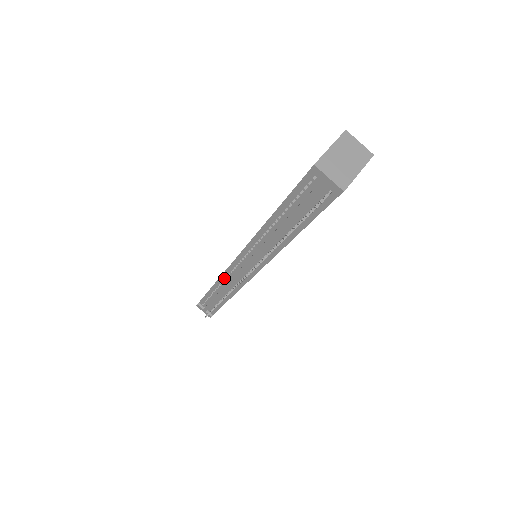
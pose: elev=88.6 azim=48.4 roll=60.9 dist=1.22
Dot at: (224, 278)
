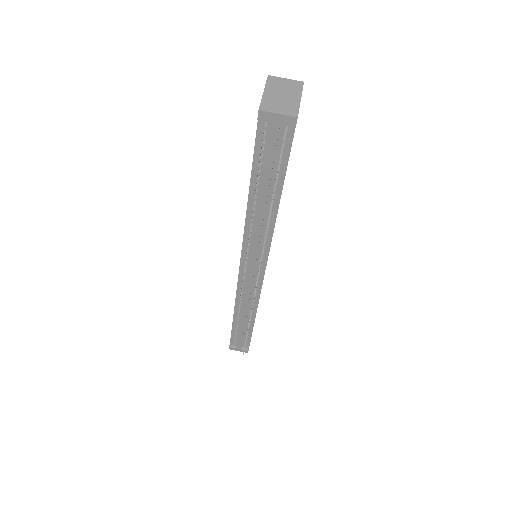
Dot at: (239, 298)
